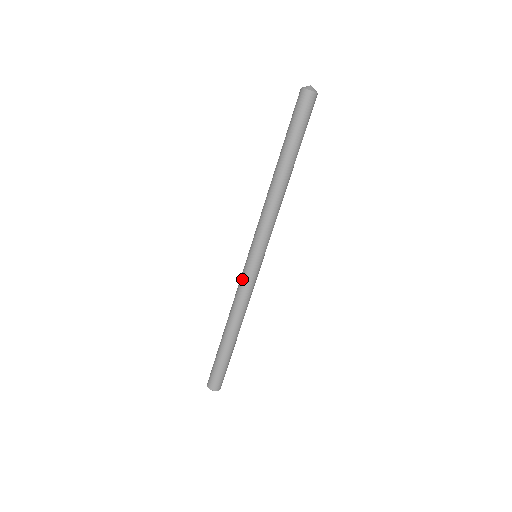
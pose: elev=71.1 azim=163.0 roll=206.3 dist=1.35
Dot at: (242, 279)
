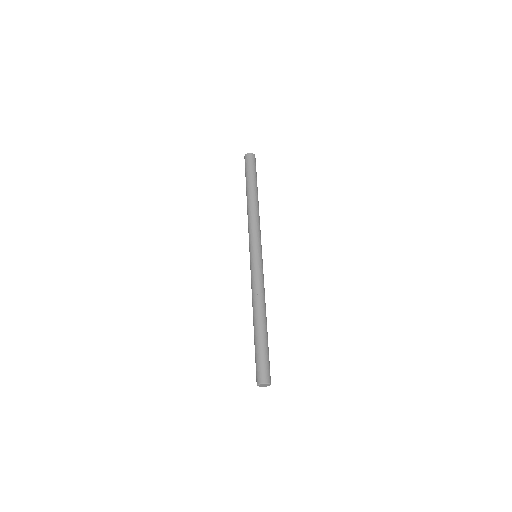
Dot at: (251, 274)
